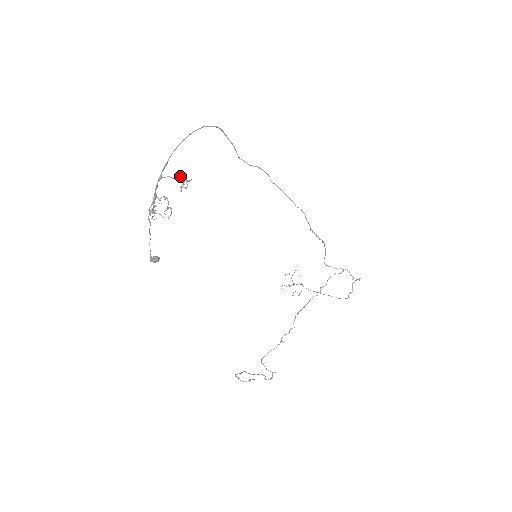
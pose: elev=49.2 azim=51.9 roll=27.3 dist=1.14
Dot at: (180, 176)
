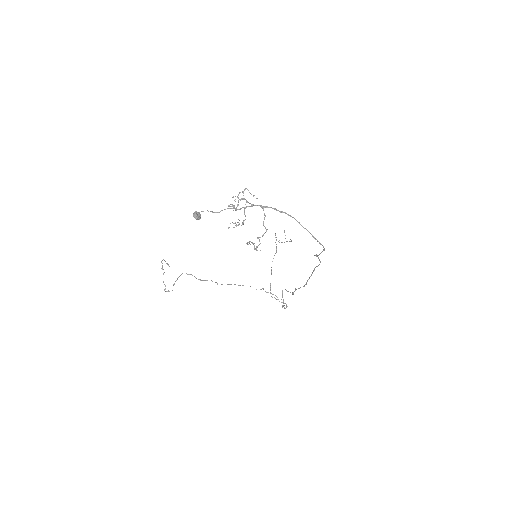
Dot at: (264, 233)
